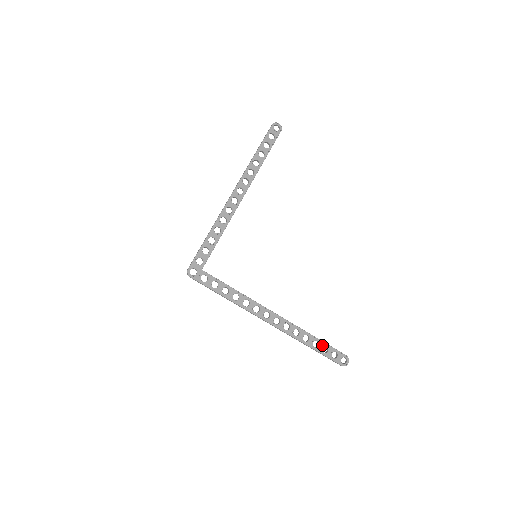
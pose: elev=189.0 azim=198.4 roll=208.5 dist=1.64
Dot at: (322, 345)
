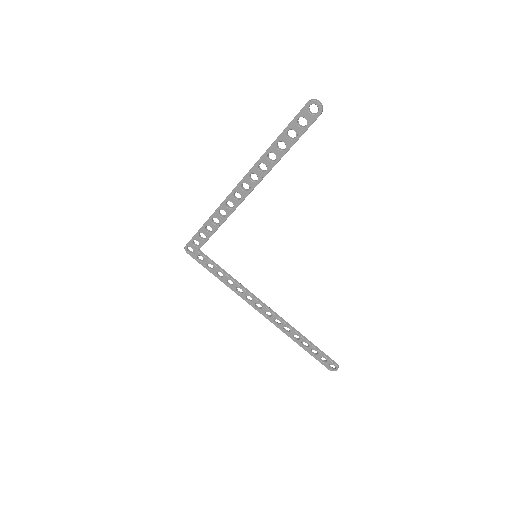
Dot at: (312, 348)
